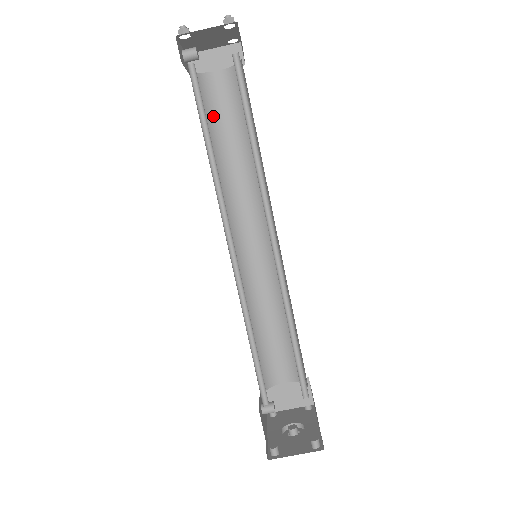
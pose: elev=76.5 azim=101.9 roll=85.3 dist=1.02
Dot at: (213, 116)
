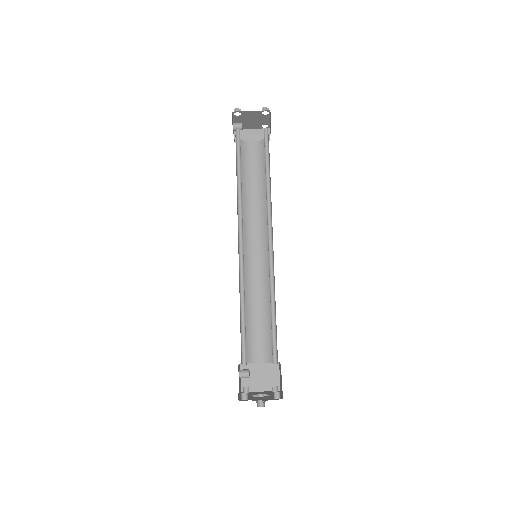
Dot at: (244, 166)
